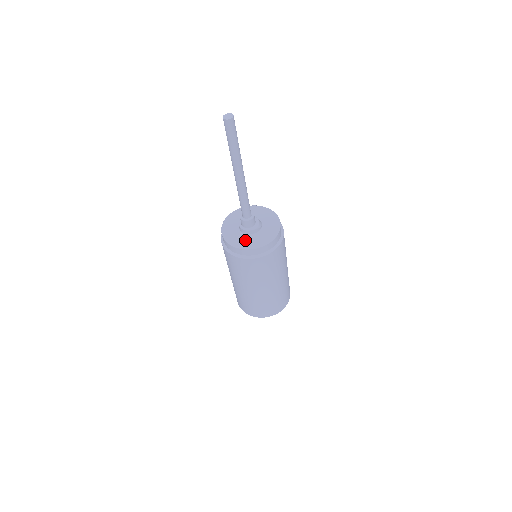
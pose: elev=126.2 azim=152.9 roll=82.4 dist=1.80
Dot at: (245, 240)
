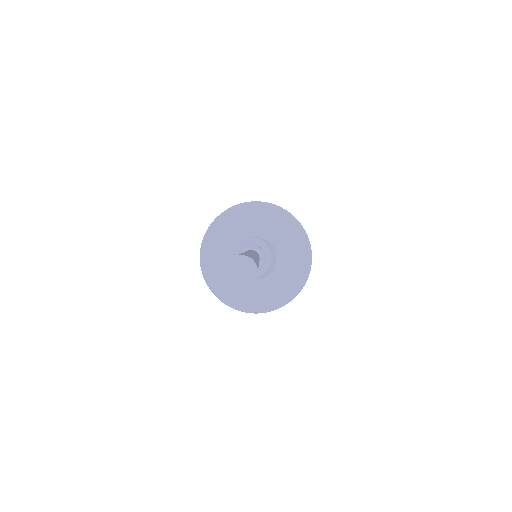
Dot at: (222, 268)
